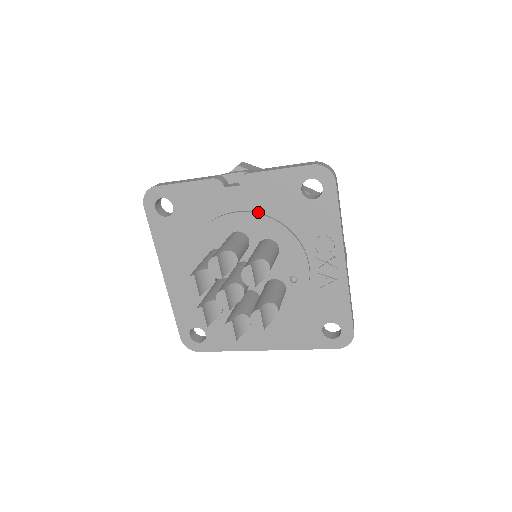
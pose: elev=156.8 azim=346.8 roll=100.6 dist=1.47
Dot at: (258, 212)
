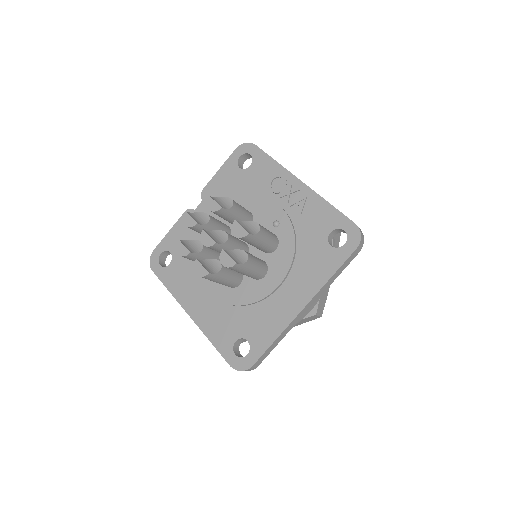
Dot at: occluded
